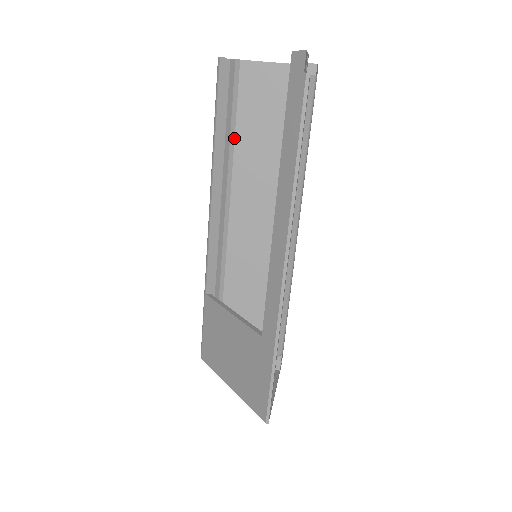
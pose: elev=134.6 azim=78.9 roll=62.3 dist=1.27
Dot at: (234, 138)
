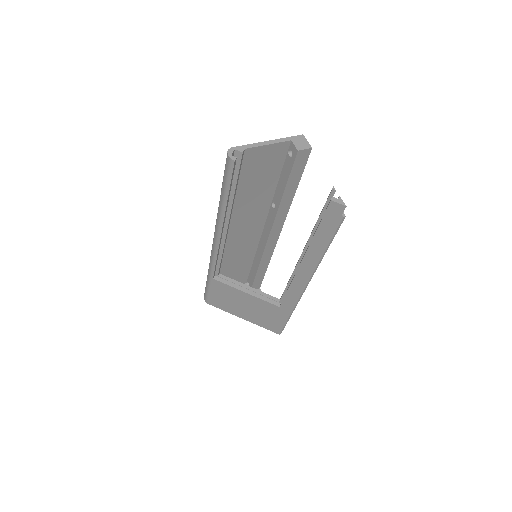
Dot at: (235, 195)
